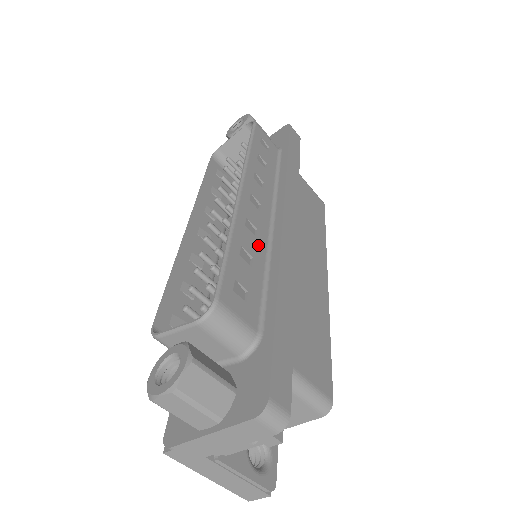
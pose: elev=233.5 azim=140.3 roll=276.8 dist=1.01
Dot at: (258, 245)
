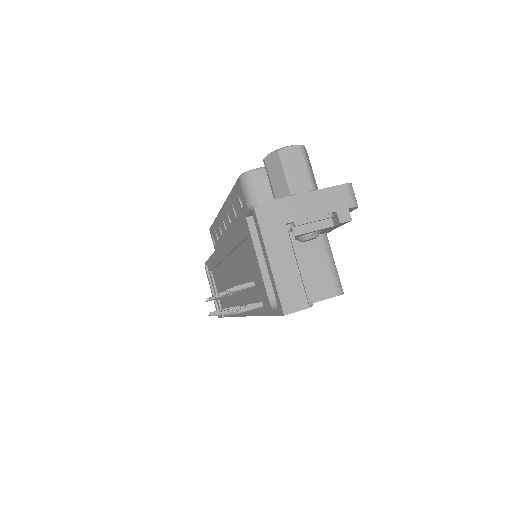
Dot at: occluded
